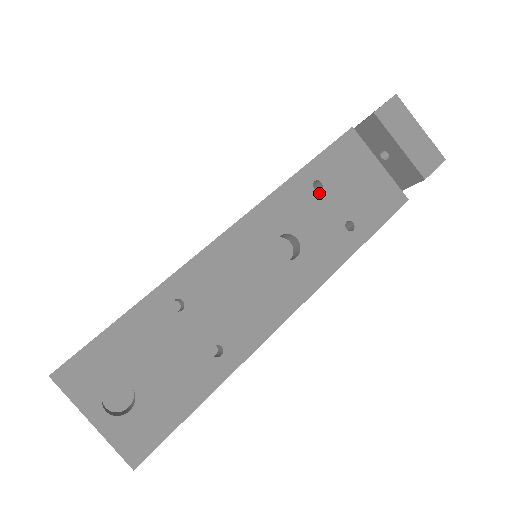
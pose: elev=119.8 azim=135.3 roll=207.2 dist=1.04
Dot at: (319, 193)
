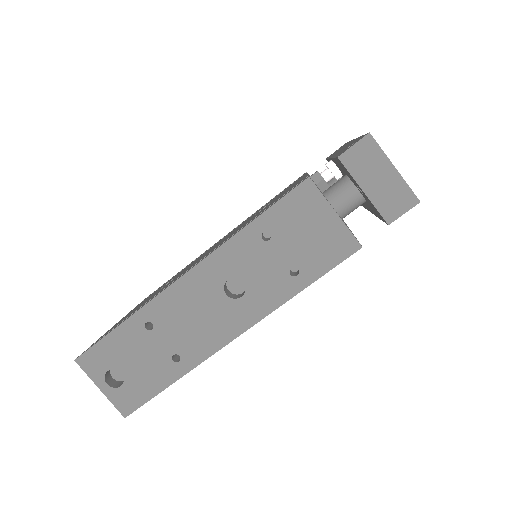
Dot at: (267, 243)
